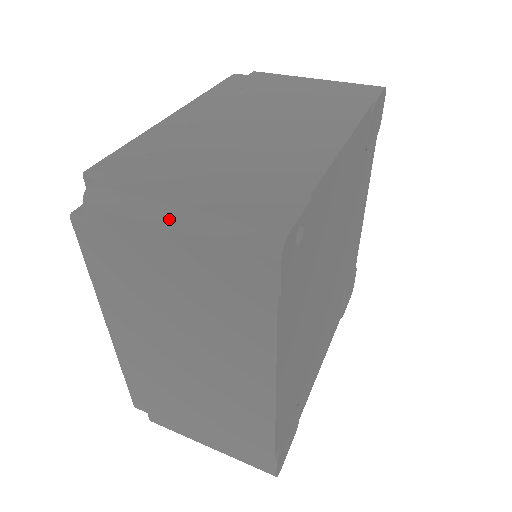
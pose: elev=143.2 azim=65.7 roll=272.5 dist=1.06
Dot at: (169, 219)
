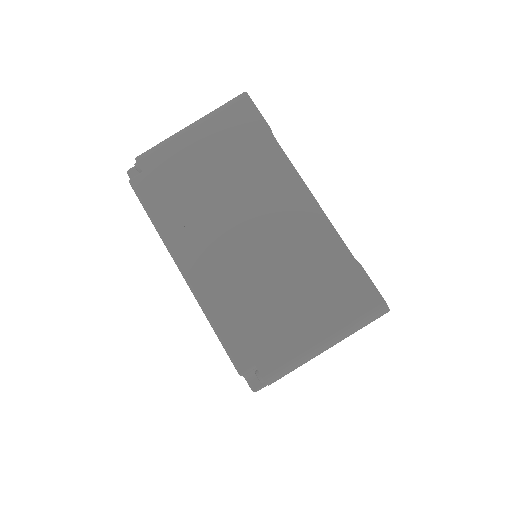
Dot at: (325, 349)
